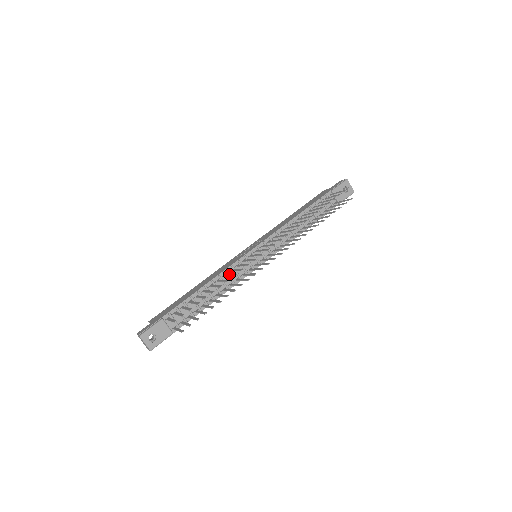
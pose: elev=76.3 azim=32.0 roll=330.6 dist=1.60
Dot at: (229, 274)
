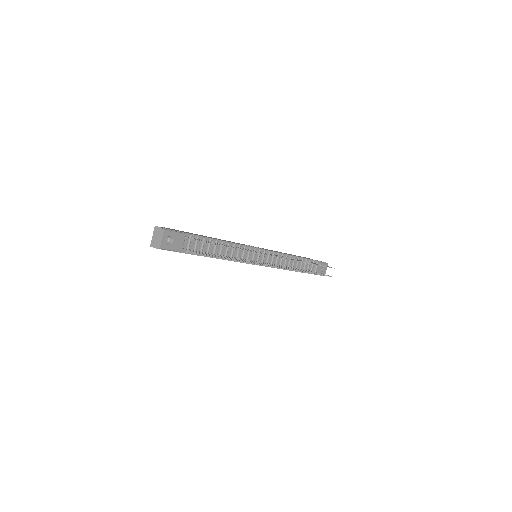
Dot at: (239, 250)
